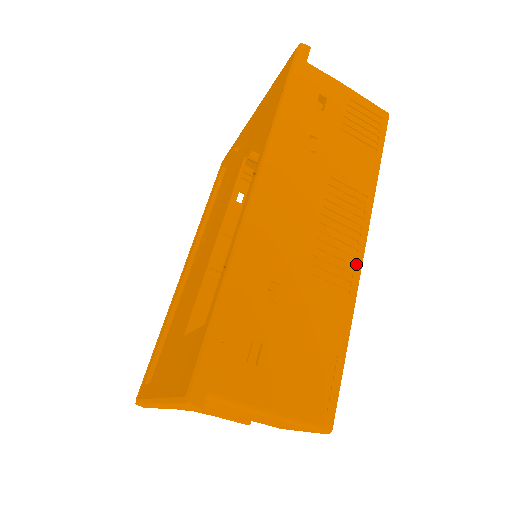
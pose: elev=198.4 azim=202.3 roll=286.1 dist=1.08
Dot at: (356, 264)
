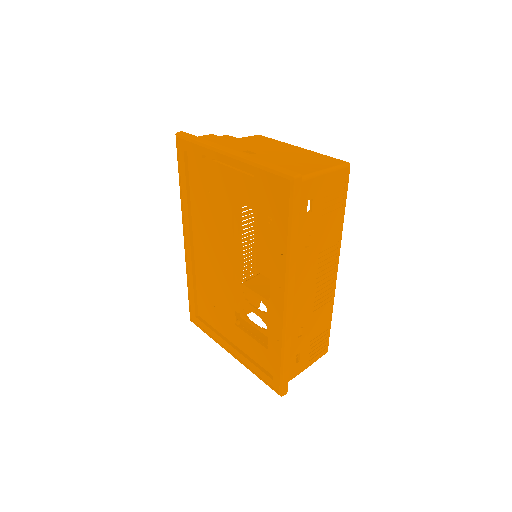
Dot at: (334, 283)
